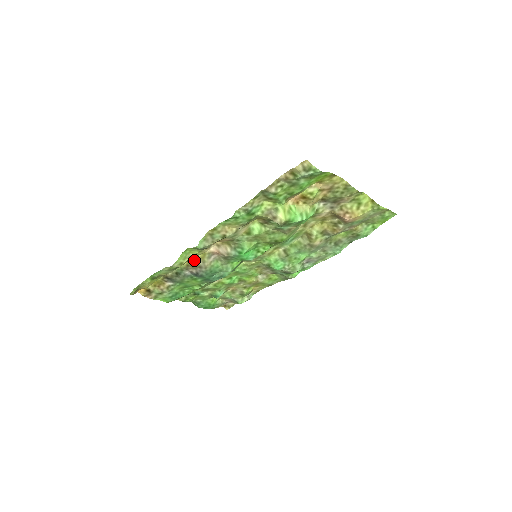
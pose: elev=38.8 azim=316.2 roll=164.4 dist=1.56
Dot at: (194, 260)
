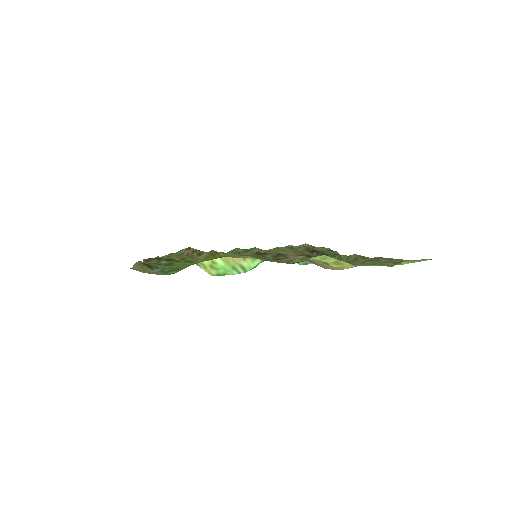
Dot at: occluded
